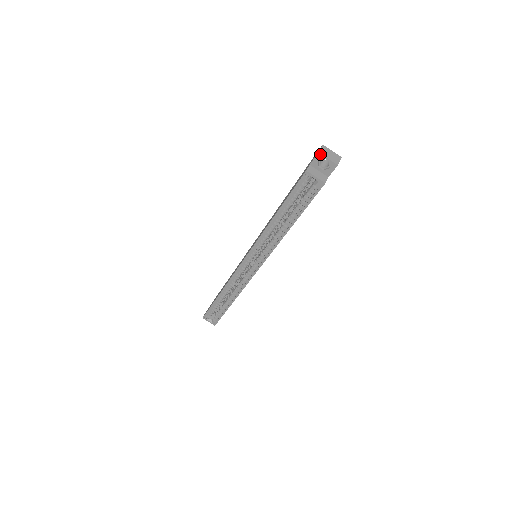
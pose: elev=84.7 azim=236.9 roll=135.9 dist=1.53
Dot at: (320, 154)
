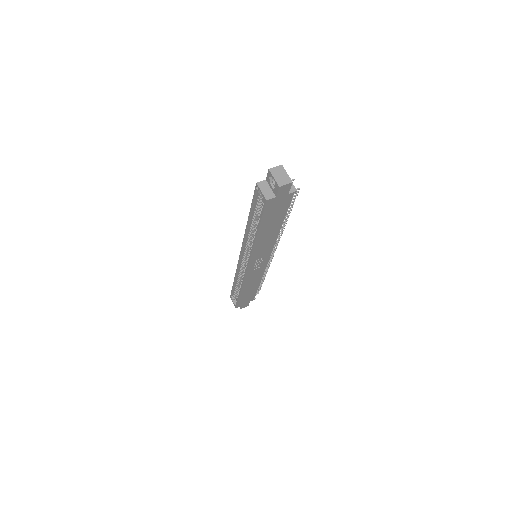
Dot at: (270, 171)
